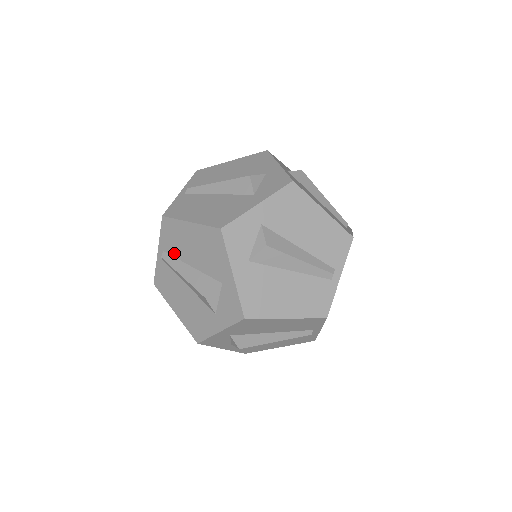
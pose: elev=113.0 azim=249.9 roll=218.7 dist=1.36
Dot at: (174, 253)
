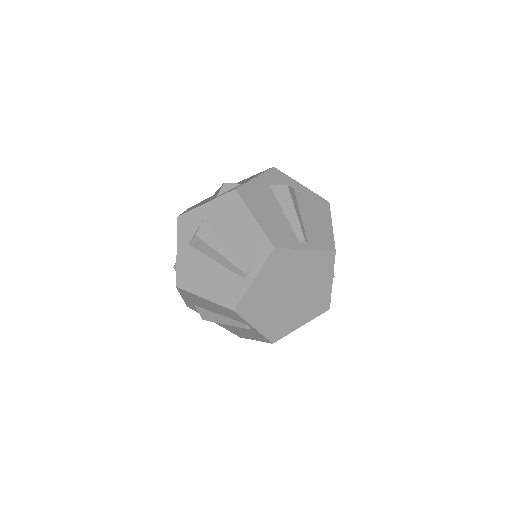
Dot at: occluded
